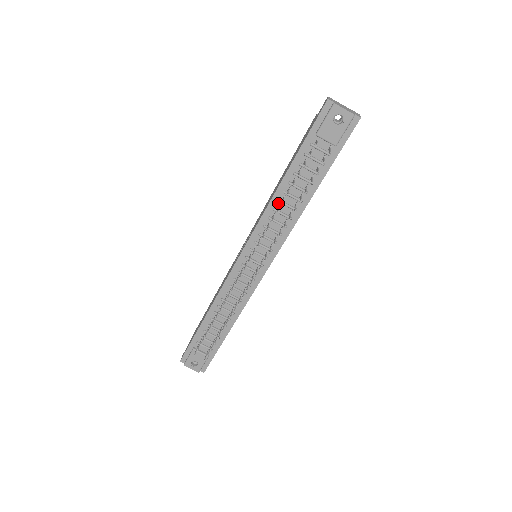
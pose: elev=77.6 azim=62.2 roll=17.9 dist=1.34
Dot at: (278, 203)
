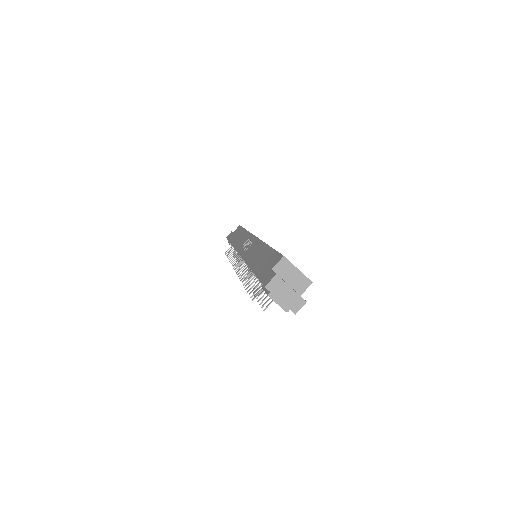
Dot at: occluded
